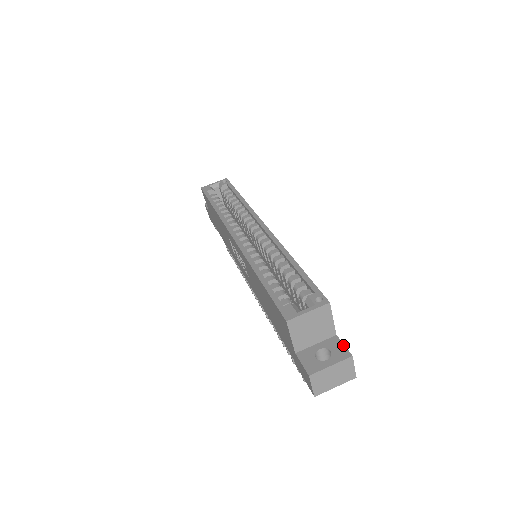
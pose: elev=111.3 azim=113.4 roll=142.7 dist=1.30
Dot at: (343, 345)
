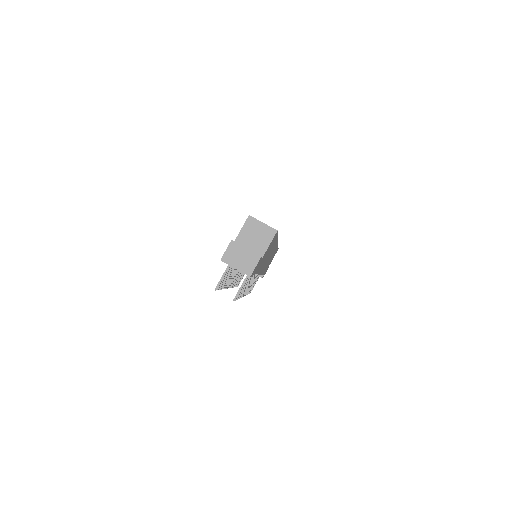
Dot at: occluded
